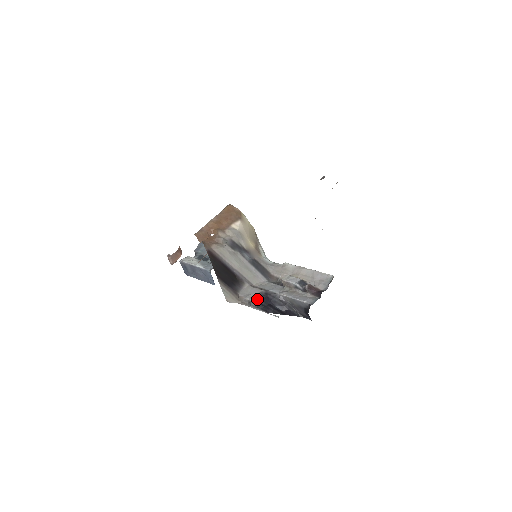
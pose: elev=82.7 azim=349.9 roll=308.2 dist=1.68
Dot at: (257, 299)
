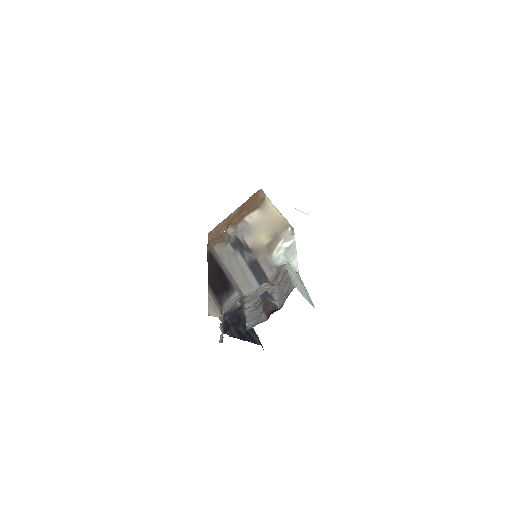
Dot at: (226, 314)
